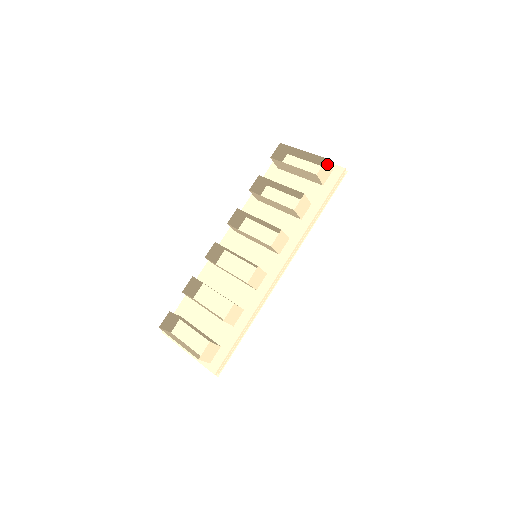
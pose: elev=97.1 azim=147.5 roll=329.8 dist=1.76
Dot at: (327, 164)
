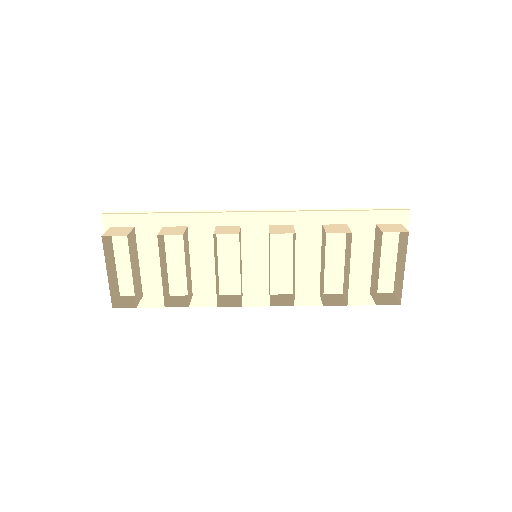
Dot at: (395, 301)
